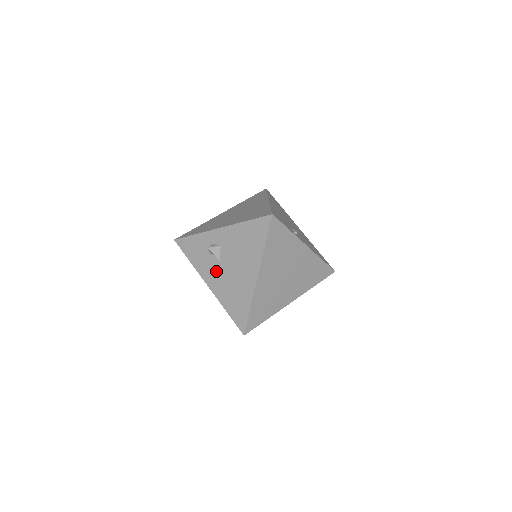
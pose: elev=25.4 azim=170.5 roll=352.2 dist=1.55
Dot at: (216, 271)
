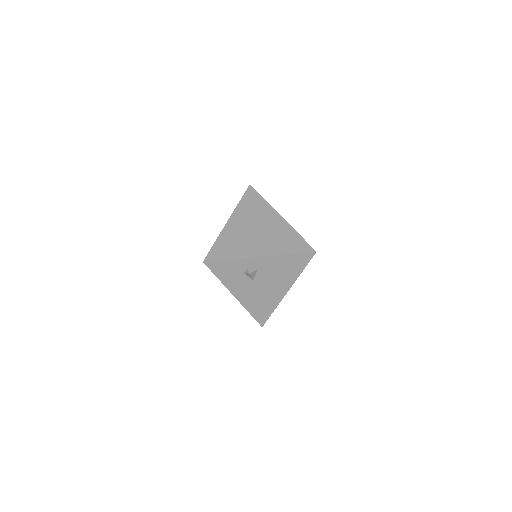
Dot at: (247, 287)
